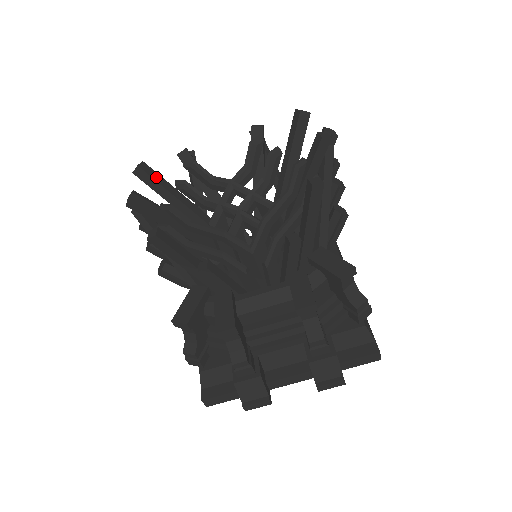
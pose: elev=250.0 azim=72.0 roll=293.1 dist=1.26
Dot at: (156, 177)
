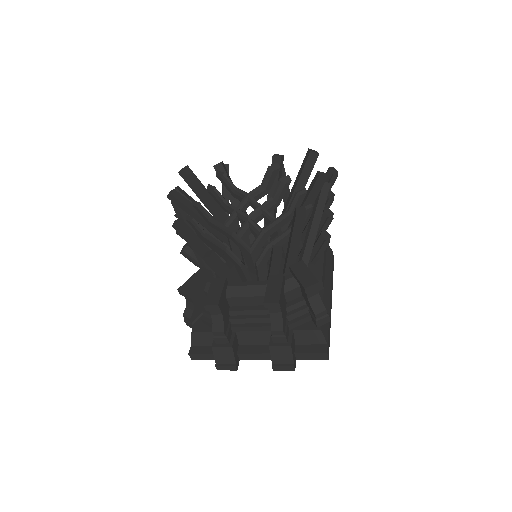
Dot at: (195, 179)
